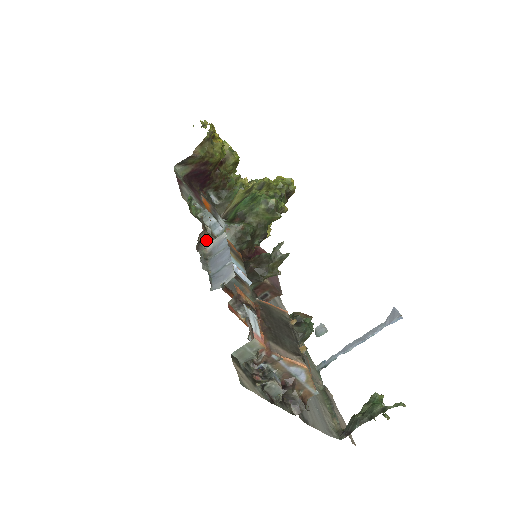
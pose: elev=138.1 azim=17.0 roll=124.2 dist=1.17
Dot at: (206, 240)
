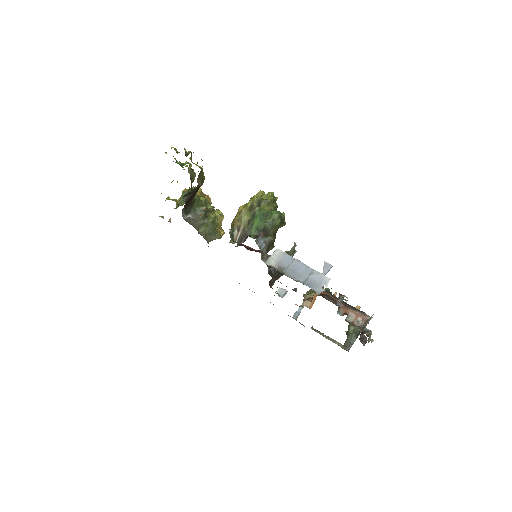
Dot at: (263, 258)
